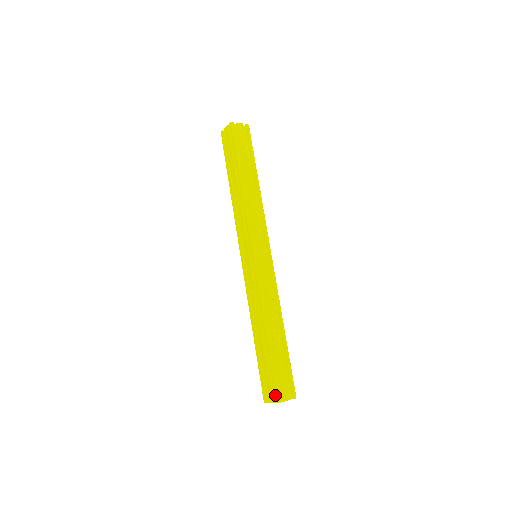
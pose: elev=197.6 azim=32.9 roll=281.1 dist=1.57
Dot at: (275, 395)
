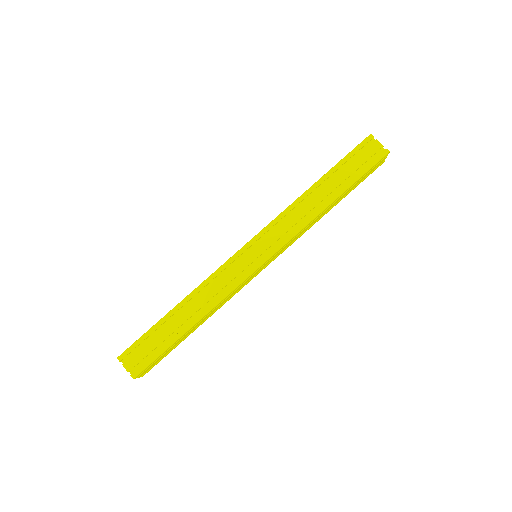
Dot at: (124, 351)
